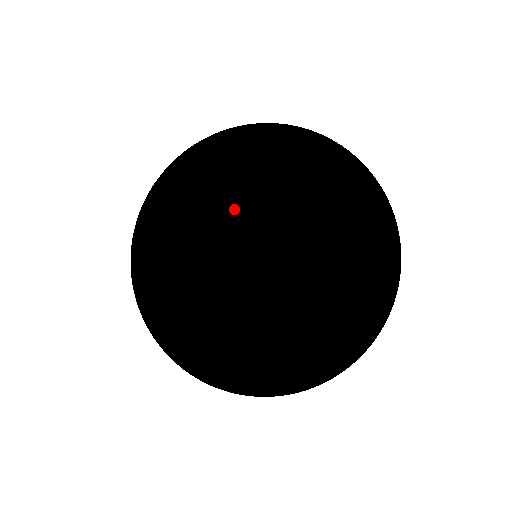
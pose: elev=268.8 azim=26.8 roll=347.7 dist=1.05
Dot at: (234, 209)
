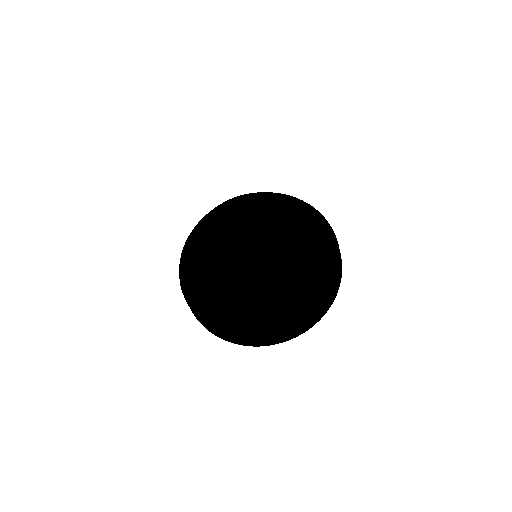
Dot at: (269, 227)
